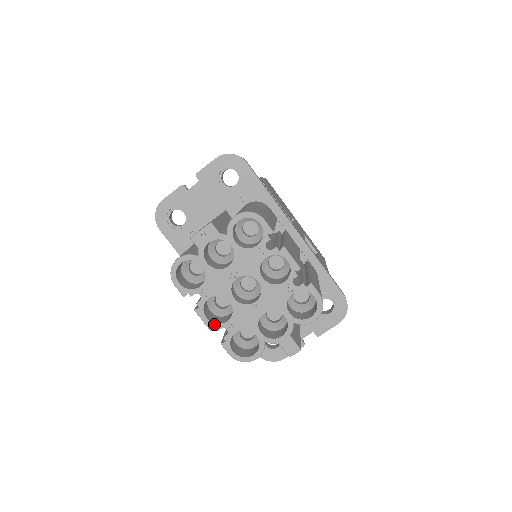
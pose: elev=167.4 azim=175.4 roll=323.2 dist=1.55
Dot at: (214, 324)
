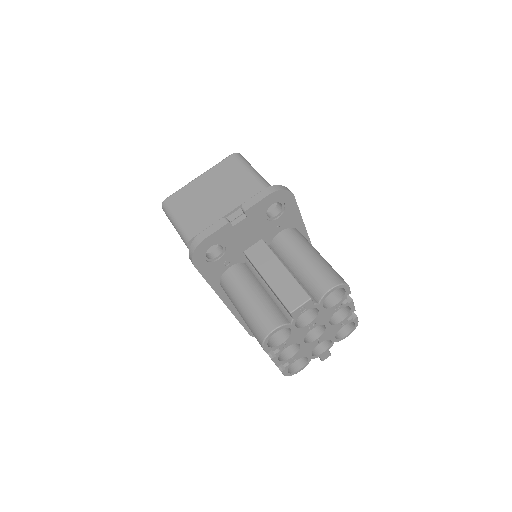
Dot at: (282, 362)
